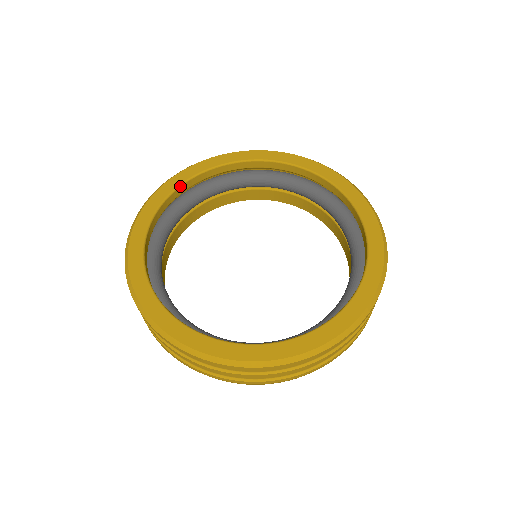
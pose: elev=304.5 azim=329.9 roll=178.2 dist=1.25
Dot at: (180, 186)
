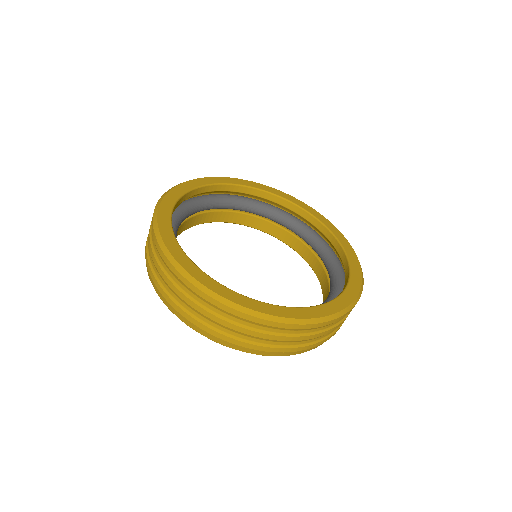
Dot at: (172, 211)
